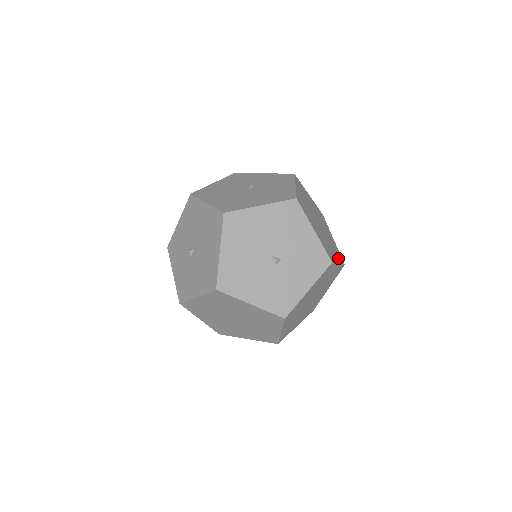
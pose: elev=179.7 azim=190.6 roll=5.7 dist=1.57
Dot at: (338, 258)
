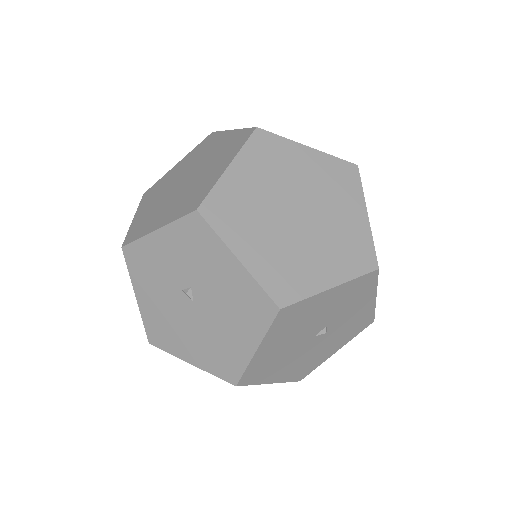
Dot at: (354, 197)
